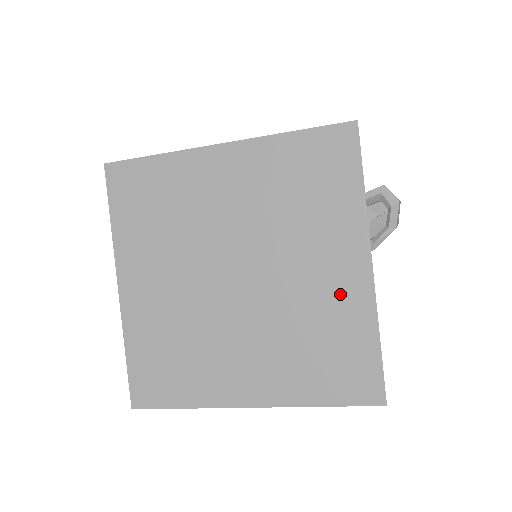
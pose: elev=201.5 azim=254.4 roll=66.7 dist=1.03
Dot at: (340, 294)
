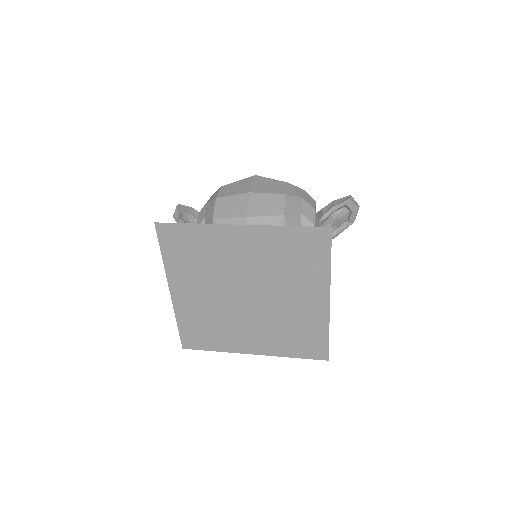
Dot at: (309, 312)
